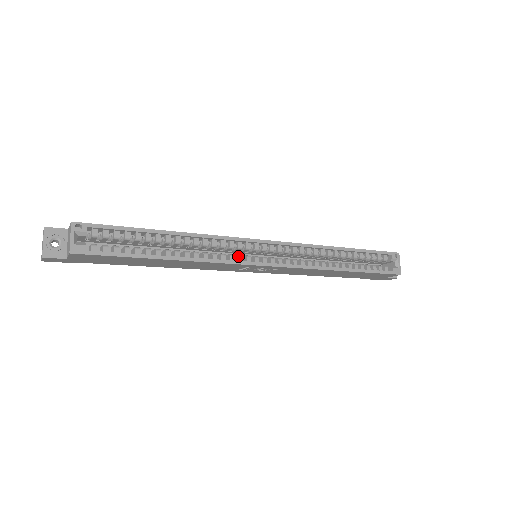
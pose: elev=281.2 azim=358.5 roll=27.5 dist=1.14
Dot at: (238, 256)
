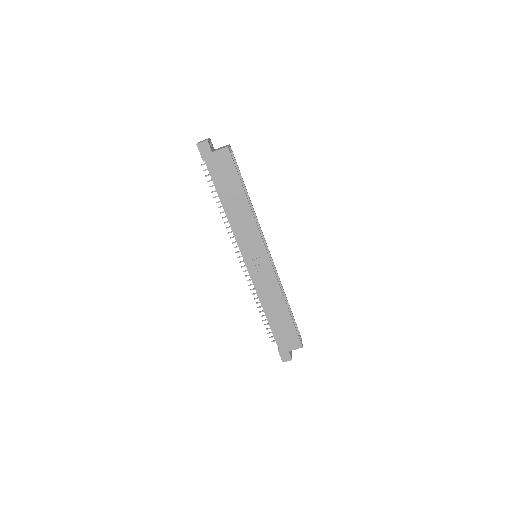
Dot at: occluded
